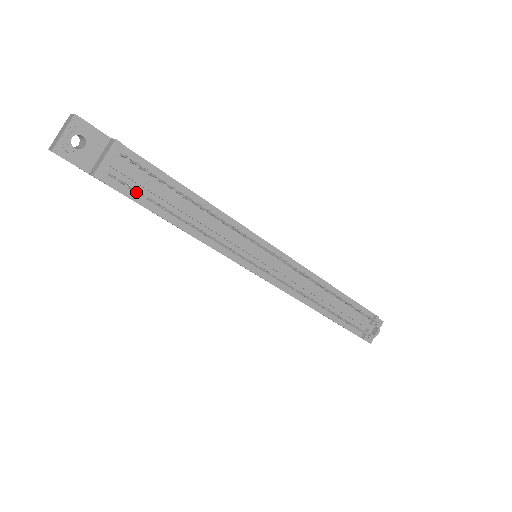
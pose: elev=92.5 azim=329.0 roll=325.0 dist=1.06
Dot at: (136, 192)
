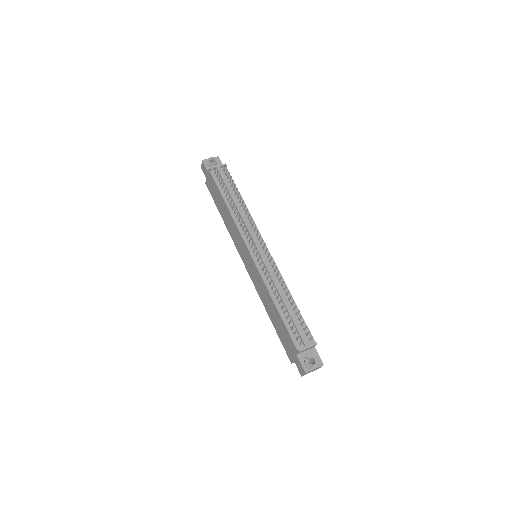
Dot at: (220, 185)
